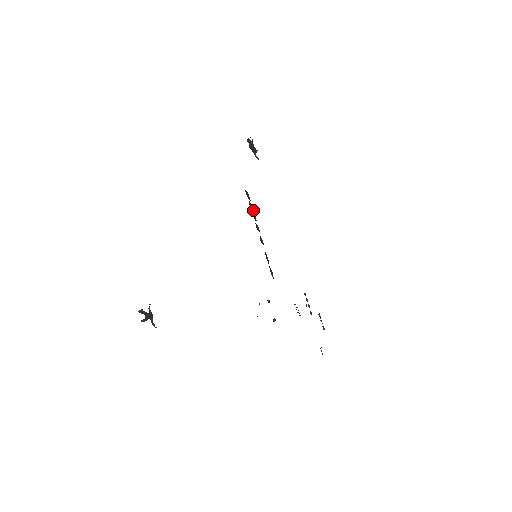
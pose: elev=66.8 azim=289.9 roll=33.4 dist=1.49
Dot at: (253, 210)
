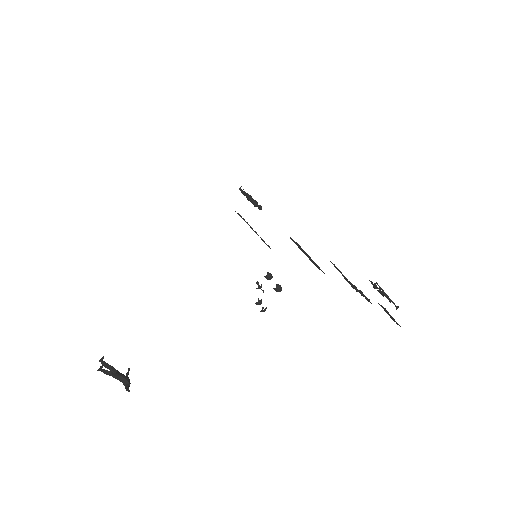
Dot at: occluded
